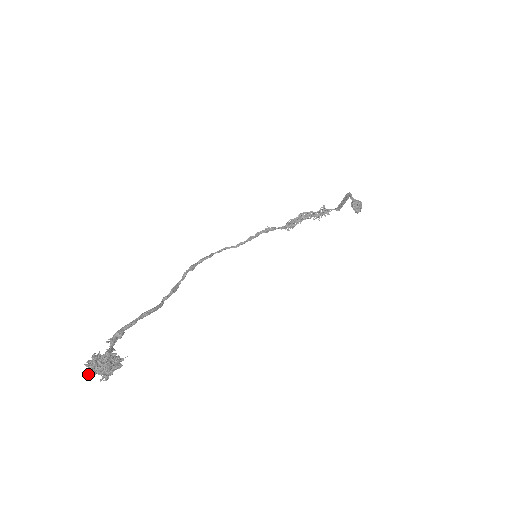
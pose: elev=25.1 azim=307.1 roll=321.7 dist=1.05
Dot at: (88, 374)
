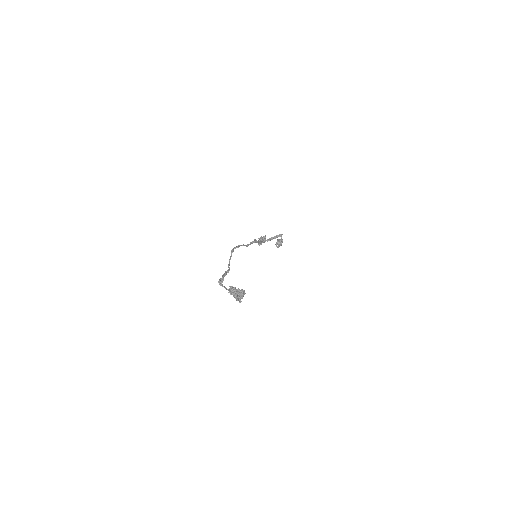
Dot at: (239, 297)
